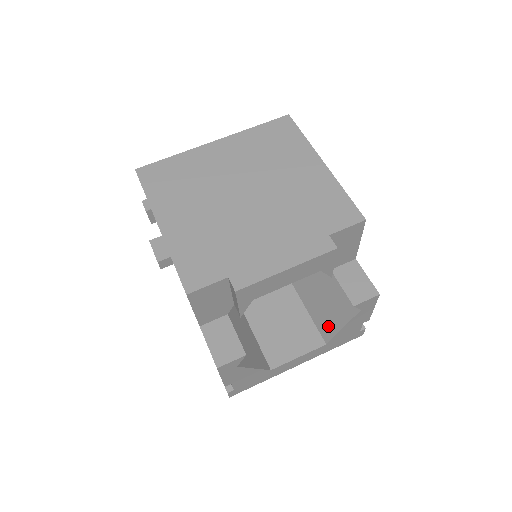
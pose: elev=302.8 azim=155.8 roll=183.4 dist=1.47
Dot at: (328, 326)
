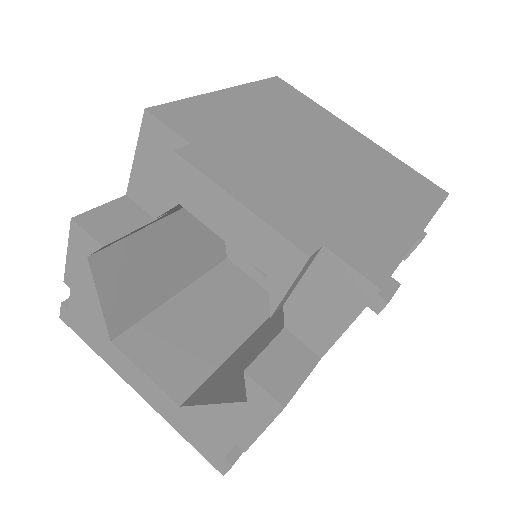
Dot at: (207, 392)
